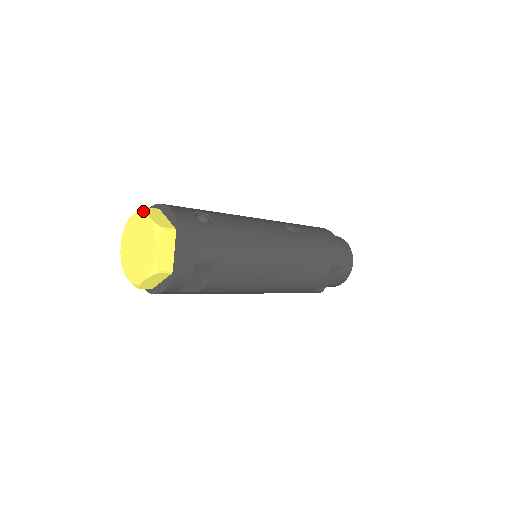
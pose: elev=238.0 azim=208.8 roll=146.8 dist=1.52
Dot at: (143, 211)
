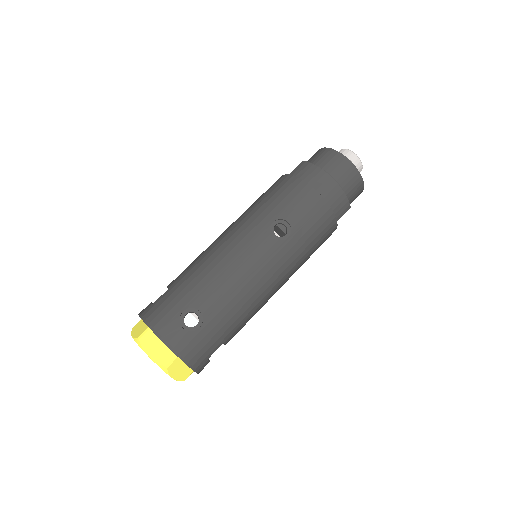
Dot at: occluded
